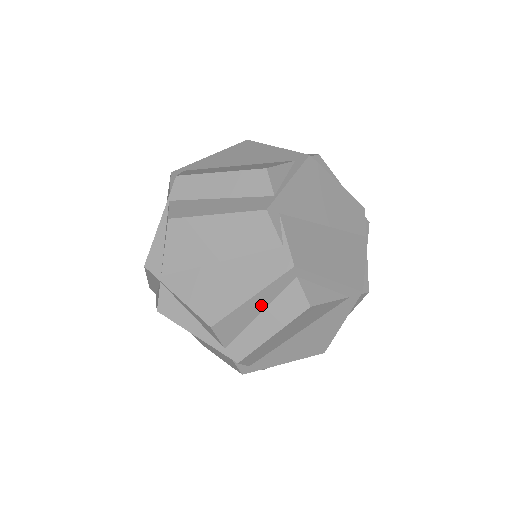
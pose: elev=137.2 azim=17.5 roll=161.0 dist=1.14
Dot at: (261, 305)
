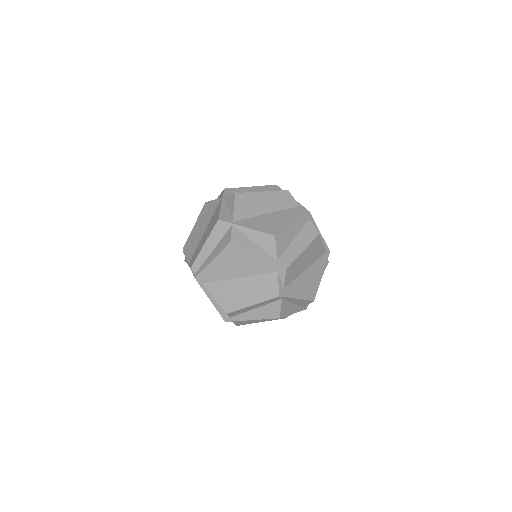
Dot at: (295, 232)
